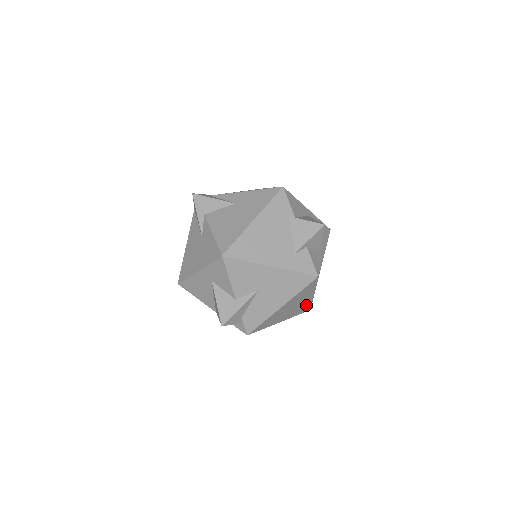
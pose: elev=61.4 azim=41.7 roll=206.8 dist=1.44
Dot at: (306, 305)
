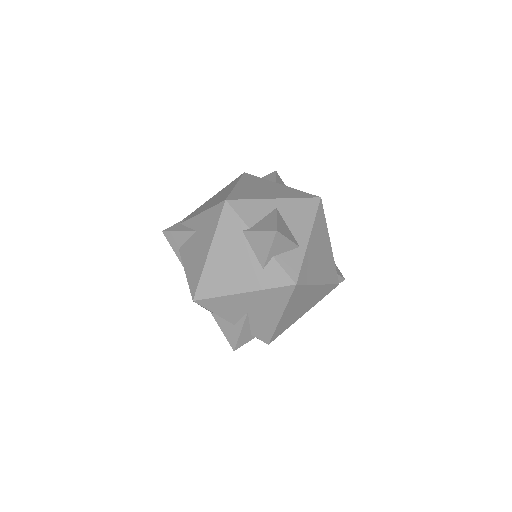
Dot at: (323, 290)
